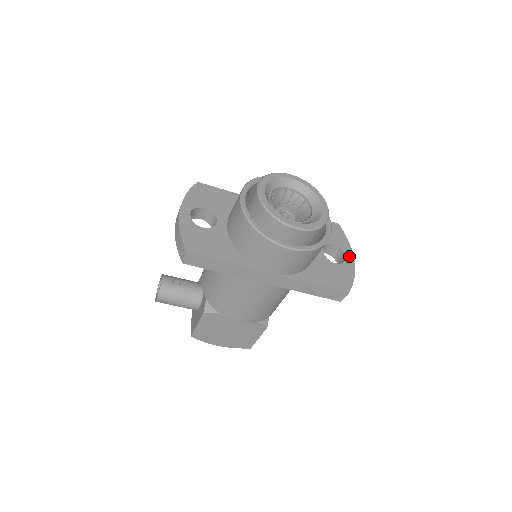
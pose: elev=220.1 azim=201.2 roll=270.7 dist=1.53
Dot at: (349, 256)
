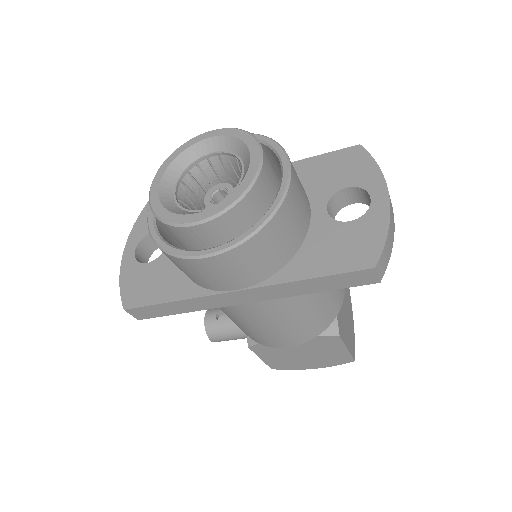
Dot at: (378, 194)
